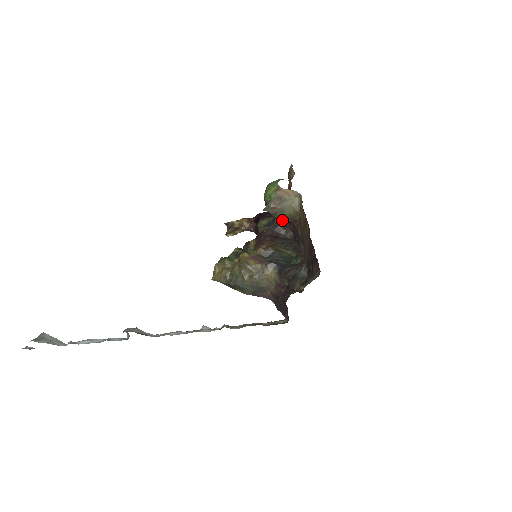
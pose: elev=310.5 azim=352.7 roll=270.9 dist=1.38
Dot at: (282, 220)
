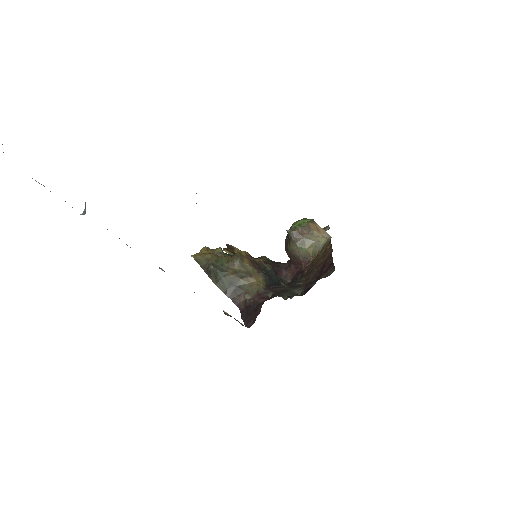
Dot at: (294, 255)
